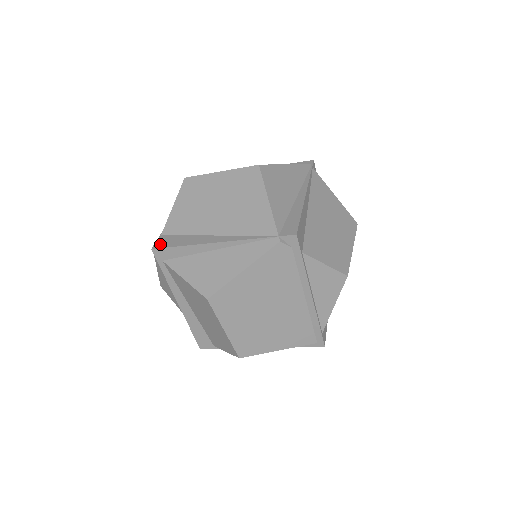
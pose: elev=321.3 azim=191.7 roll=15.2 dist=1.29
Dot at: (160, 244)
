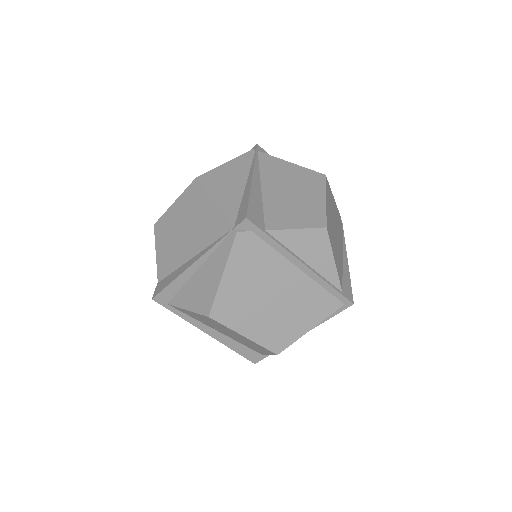
Dot at: (157, 291)
